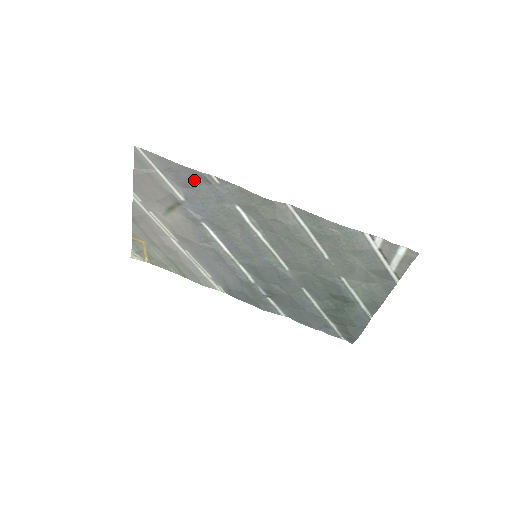
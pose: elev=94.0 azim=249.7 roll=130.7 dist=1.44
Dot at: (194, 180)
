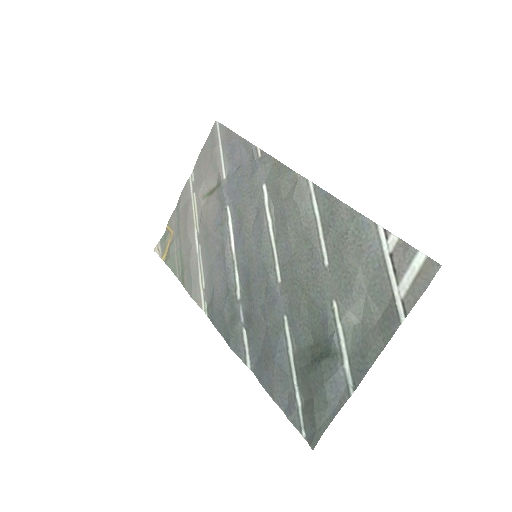
Dot at: (242, 155)
